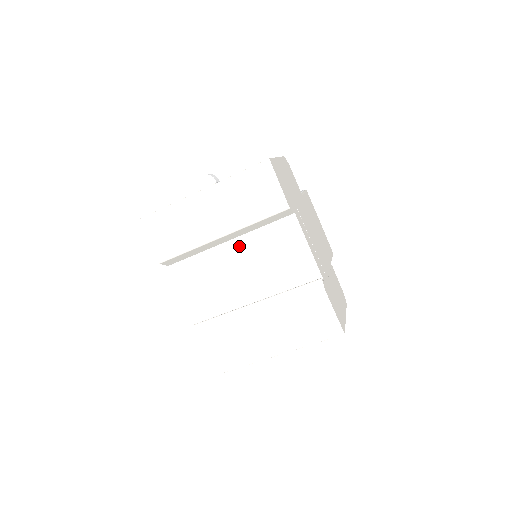
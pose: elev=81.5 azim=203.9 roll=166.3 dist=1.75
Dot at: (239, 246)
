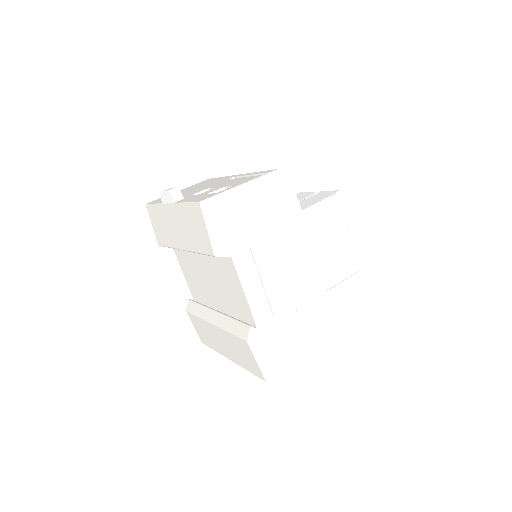
Dot at: (204, 260)
